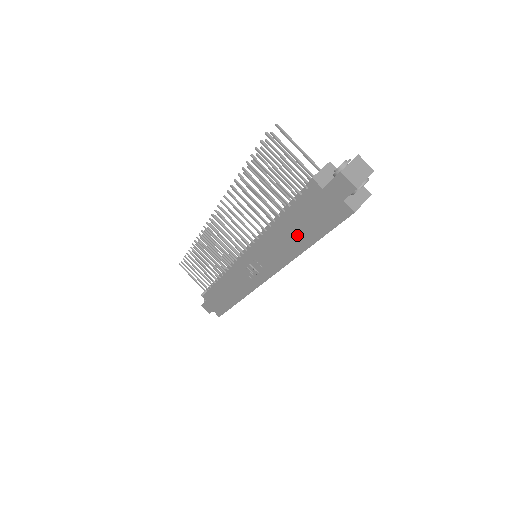
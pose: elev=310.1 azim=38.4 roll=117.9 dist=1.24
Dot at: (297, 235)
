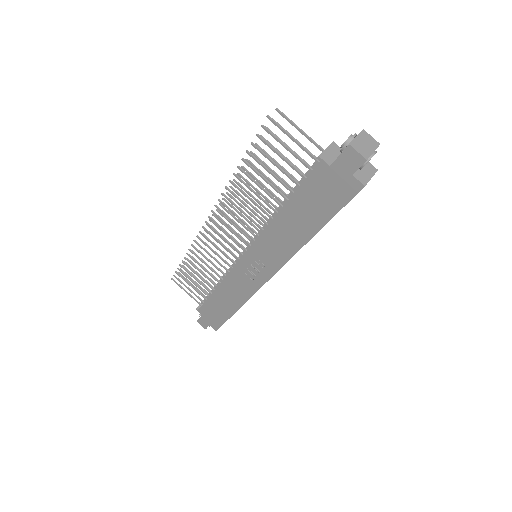
Dot at: (303, 222)
